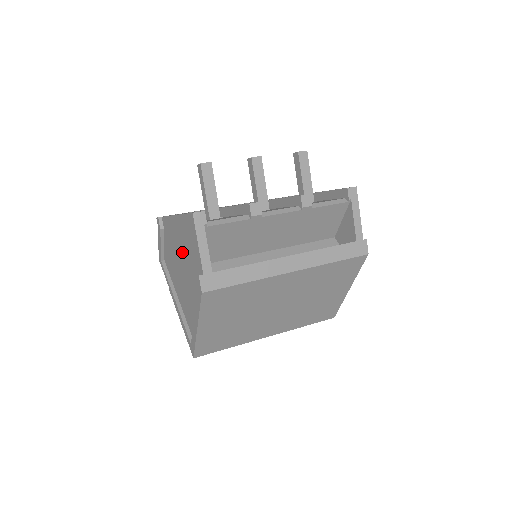
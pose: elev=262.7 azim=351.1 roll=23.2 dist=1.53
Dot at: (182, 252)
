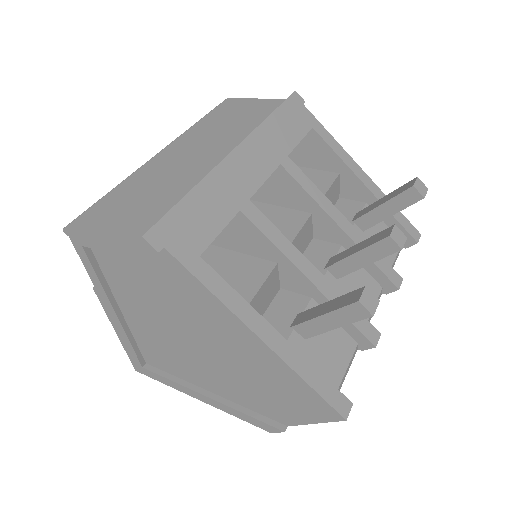
Dot at: (229, 356)
